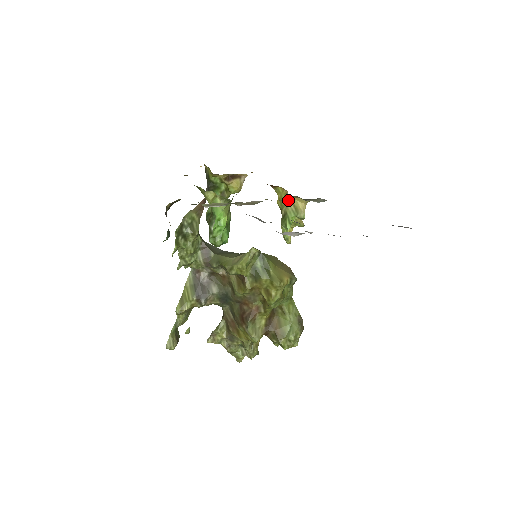
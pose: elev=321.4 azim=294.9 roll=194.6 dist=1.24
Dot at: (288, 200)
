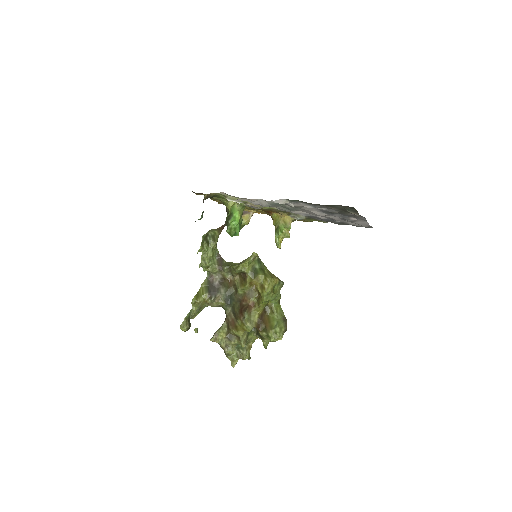
Dot at: (280, 219)
